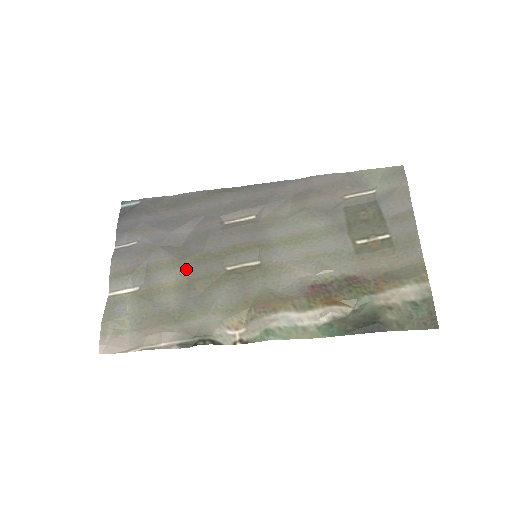
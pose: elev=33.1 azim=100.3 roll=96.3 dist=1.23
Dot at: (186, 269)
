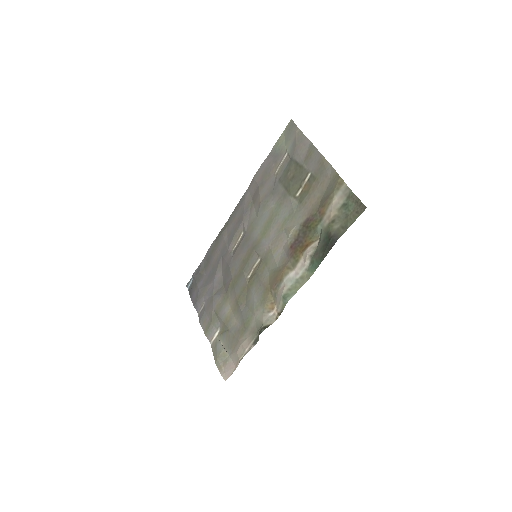
Dot at: (231, 296)
